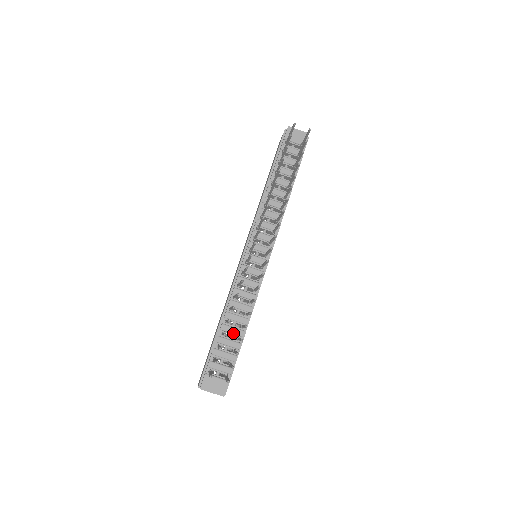
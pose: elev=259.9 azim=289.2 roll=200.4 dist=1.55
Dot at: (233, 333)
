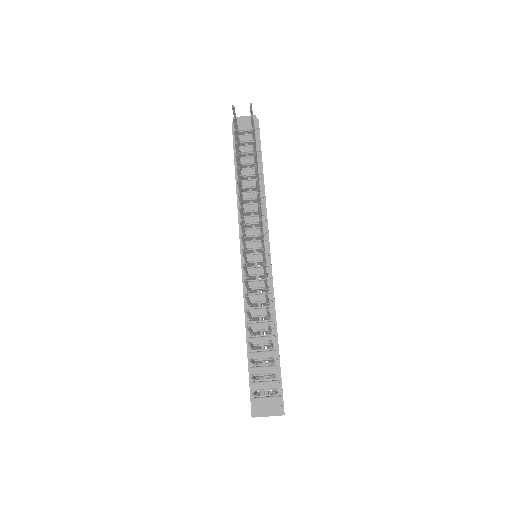
Dot at: (264, 343)
